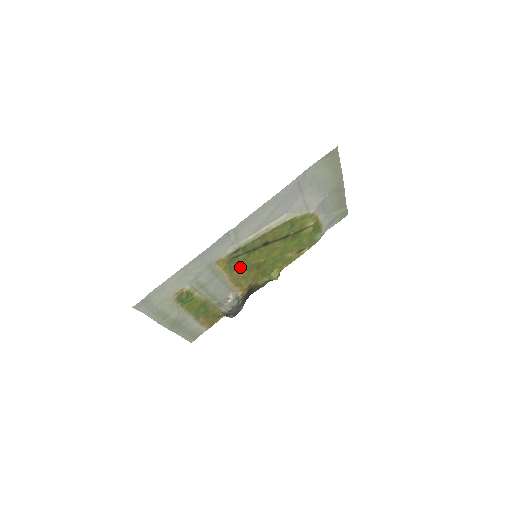
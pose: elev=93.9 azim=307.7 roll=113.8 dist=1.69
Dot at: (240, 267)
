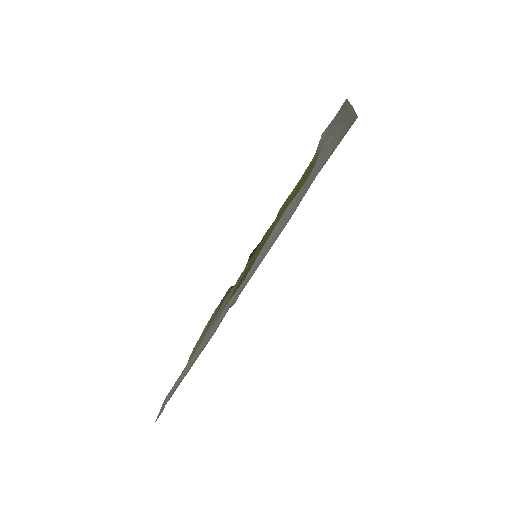
Dot at: (241, 277)
